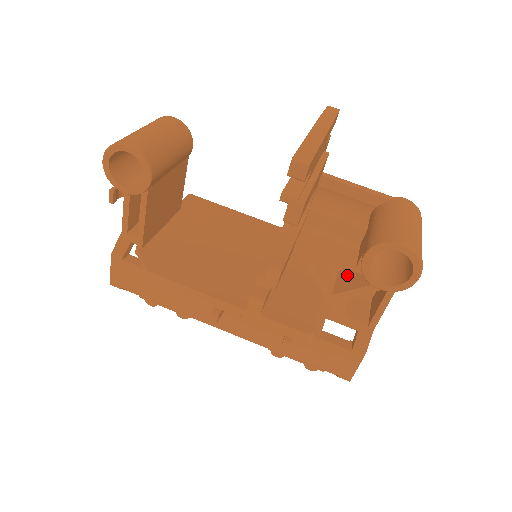
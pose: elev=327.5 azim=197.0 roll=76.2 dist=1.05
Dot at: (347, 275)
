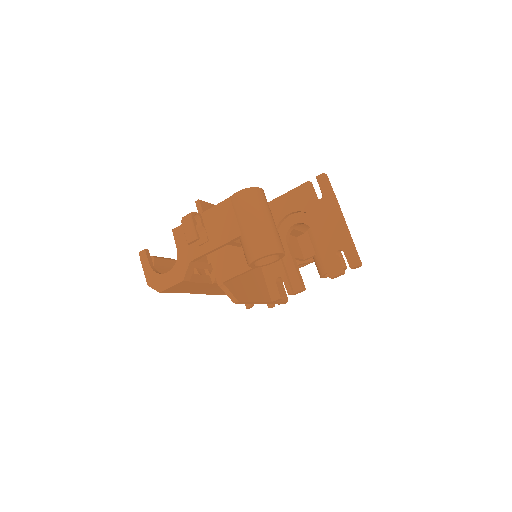
Dot at: occluded
